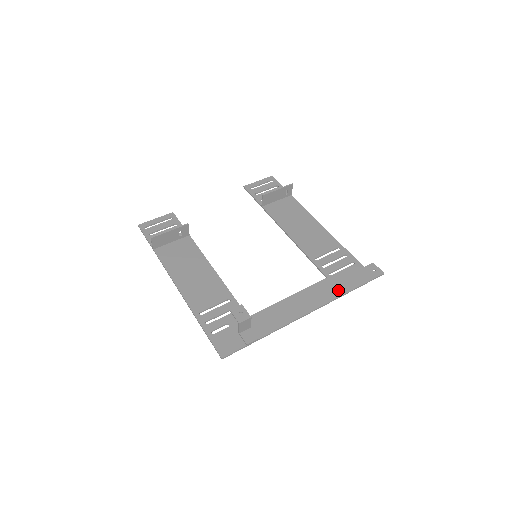
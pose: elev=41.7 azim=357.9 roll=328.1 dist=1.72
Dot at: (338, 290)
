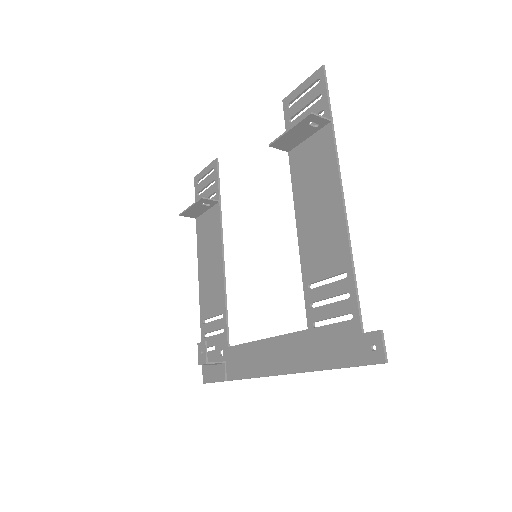
Dot at: (310, 359)
